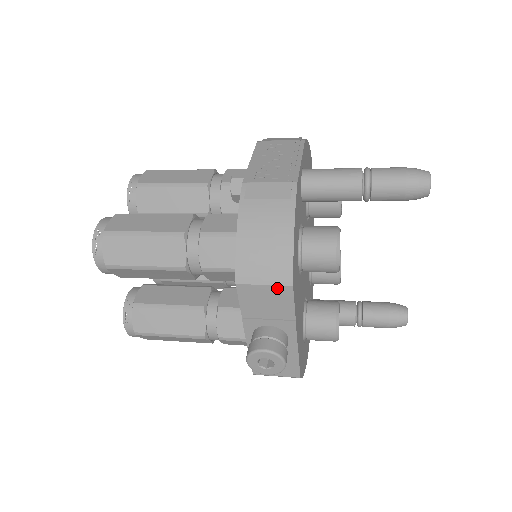
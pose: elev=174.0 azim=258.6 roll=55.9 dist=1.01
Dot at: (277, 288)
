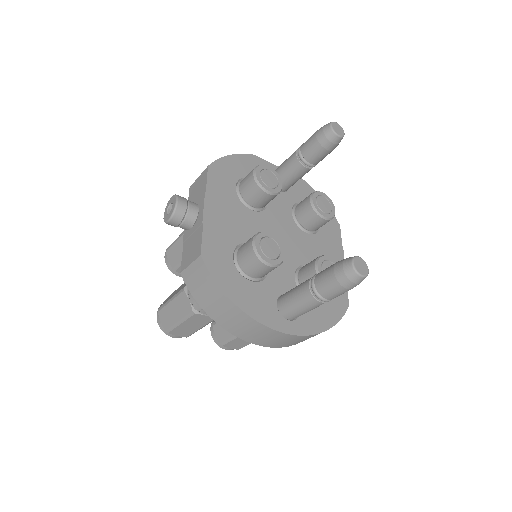
Dot at: (203, 174)
